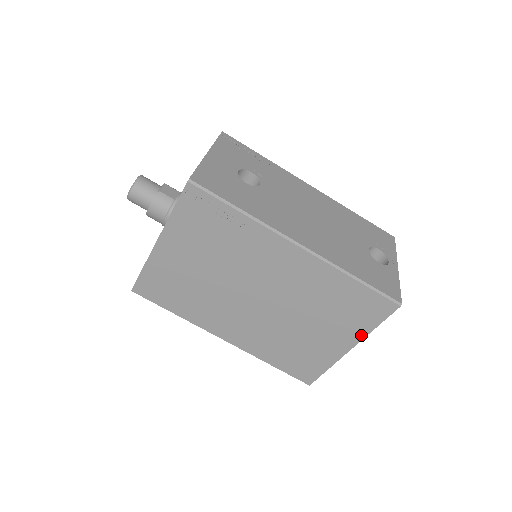
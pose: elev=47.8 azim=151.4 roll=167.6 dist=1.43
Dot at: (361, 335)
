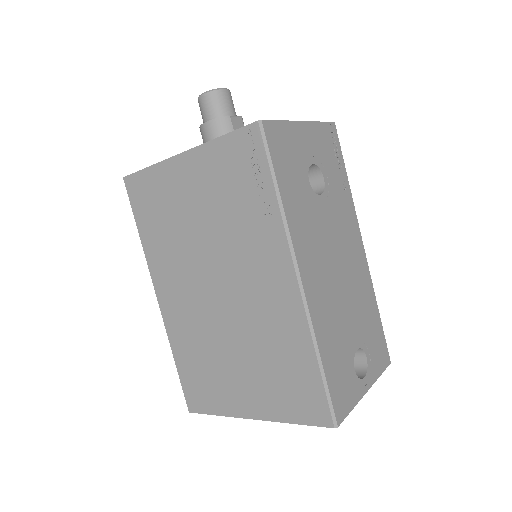
Dot at: (274, 416)
